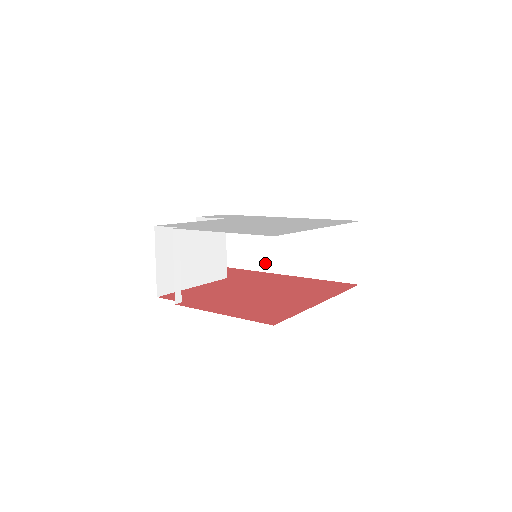
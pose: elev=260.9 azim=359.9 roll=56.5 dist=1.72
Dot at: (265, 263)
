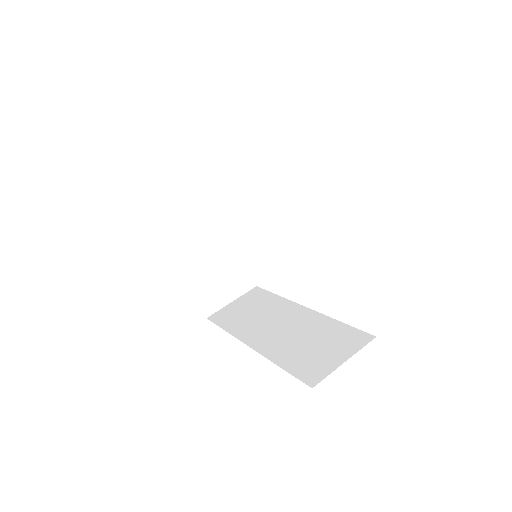
Dot at: (244, 330)
